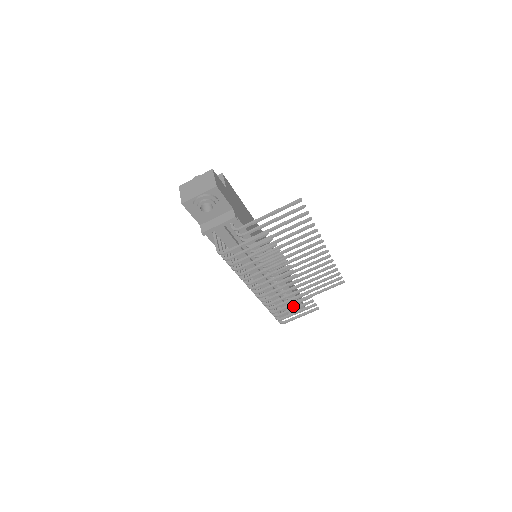
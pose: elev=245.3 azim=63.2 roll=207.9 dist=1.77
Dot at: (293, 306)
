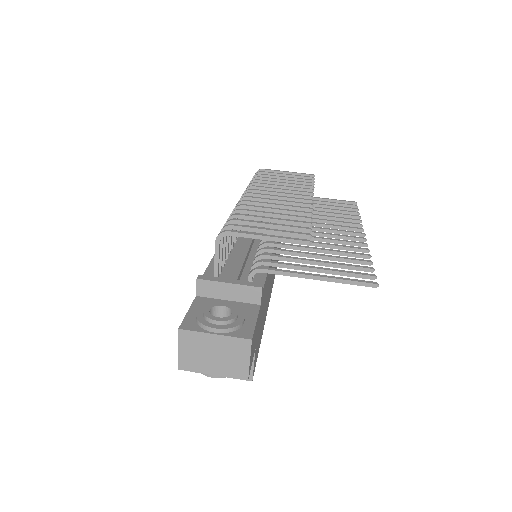
Dot at: occluded
